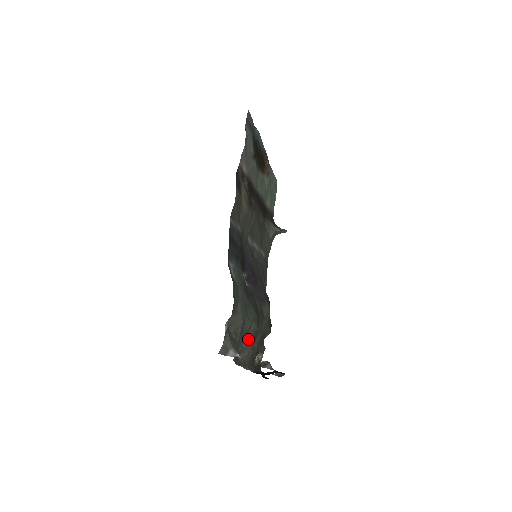
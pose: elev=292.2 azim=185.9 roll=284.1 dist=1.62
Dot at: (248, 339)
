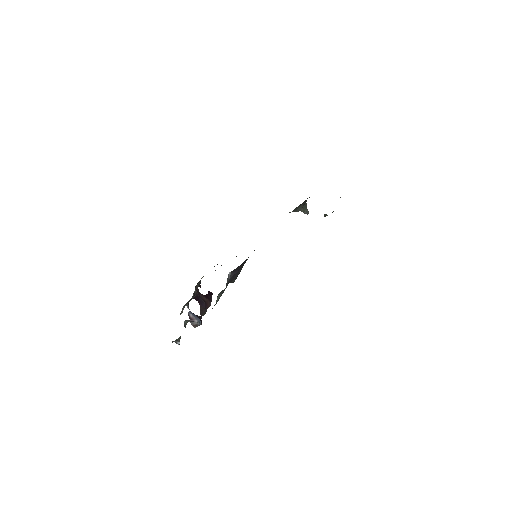
Dot at: occluded
